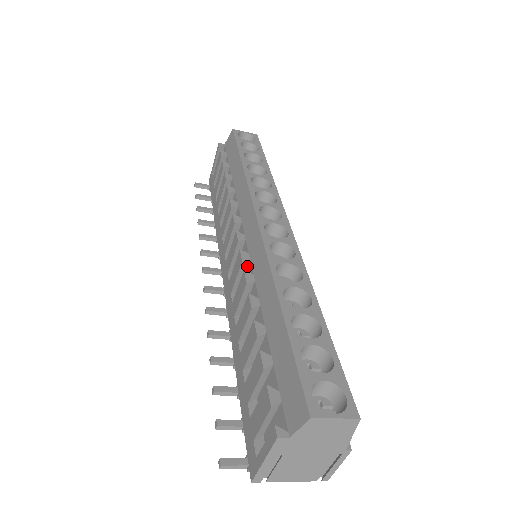
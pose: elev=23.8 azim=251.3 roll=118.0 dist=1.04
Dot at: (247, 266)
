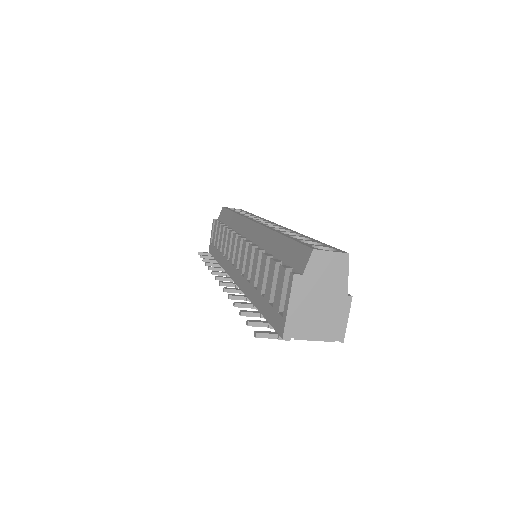
Dot at: occluded
